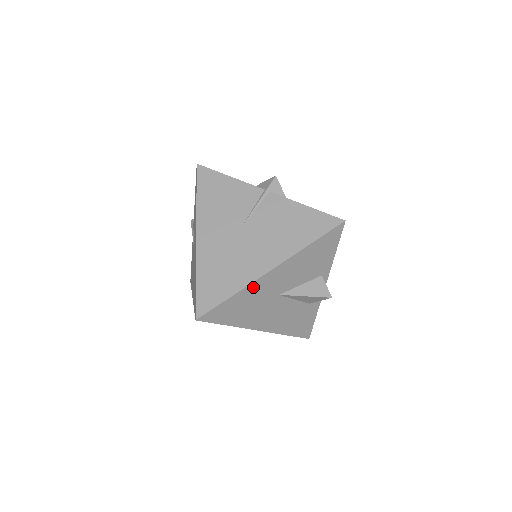
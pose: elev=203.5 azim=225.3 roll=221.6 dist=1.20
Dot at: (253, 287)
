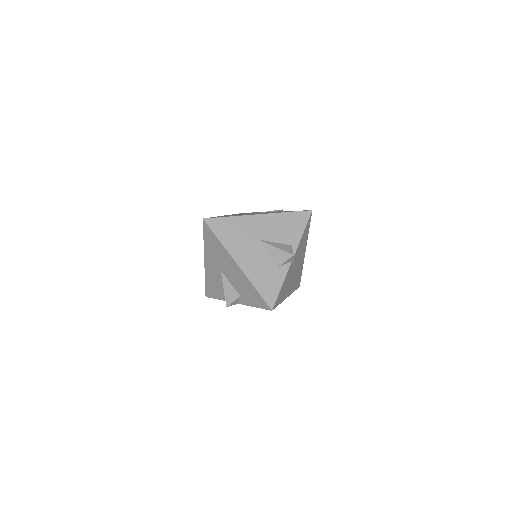
Dot at: (244, 220)
